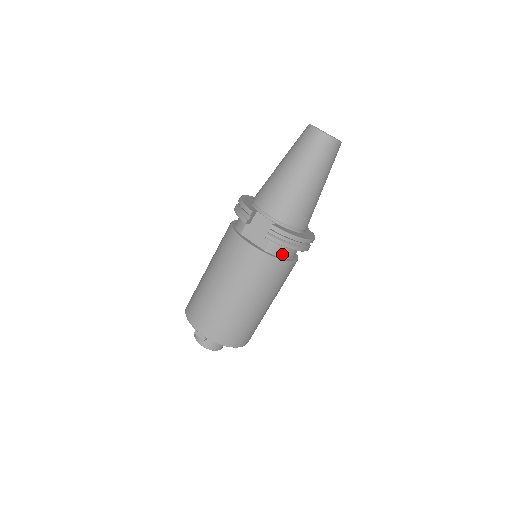
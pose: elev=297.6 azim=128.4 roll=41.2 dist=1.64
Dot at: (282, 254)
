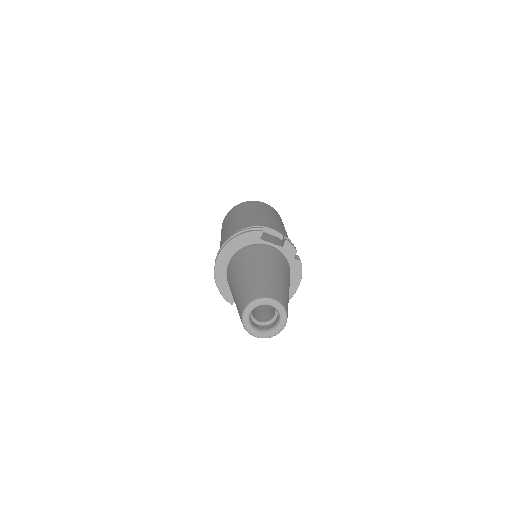
Dot at: occluded
